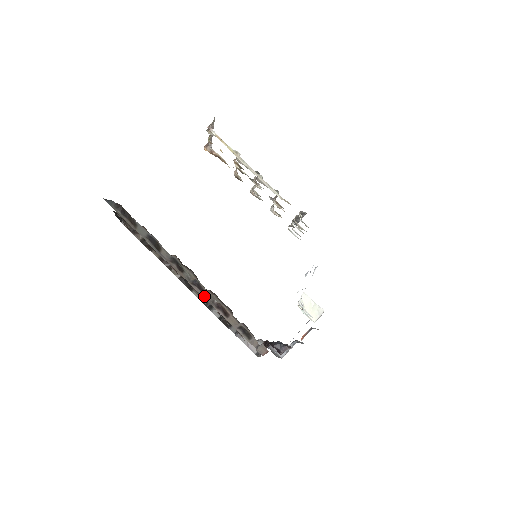
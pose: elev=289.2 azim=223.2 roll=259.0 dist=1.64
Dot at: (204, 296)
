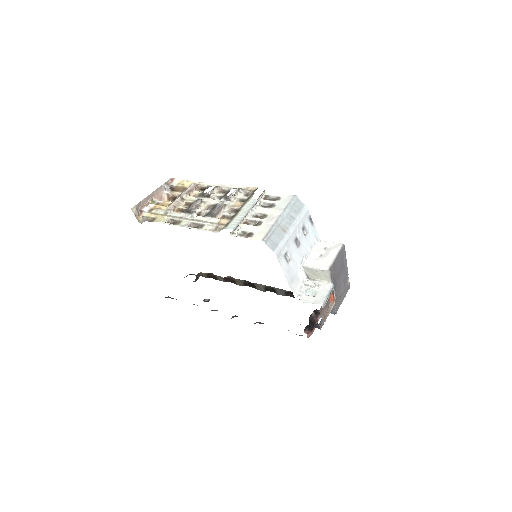
Dot at: occluded
